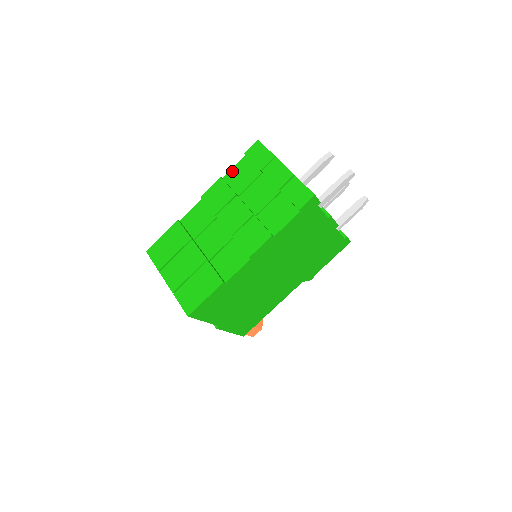
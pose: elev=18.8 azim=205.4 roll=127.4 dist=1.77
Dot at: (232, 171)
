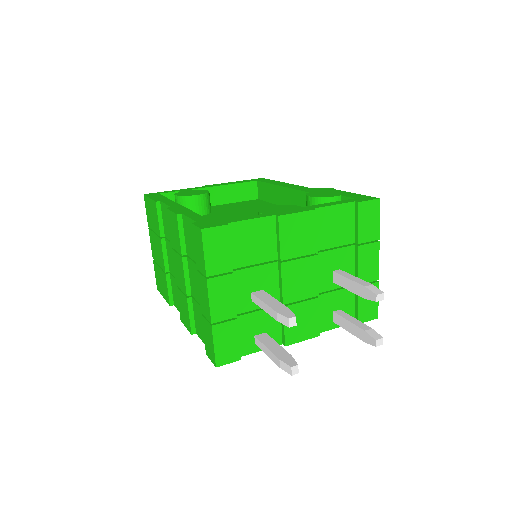
Dot at: (187, 220)
